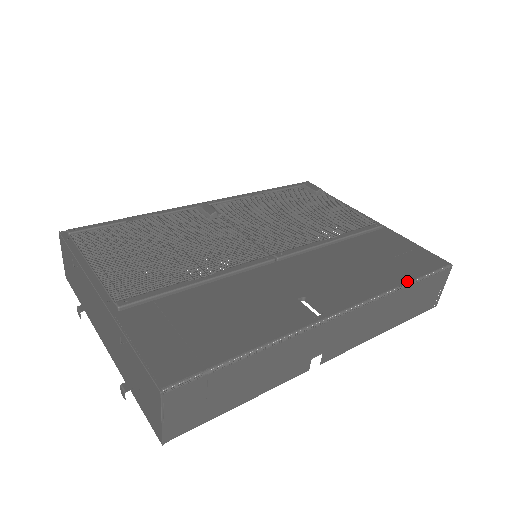
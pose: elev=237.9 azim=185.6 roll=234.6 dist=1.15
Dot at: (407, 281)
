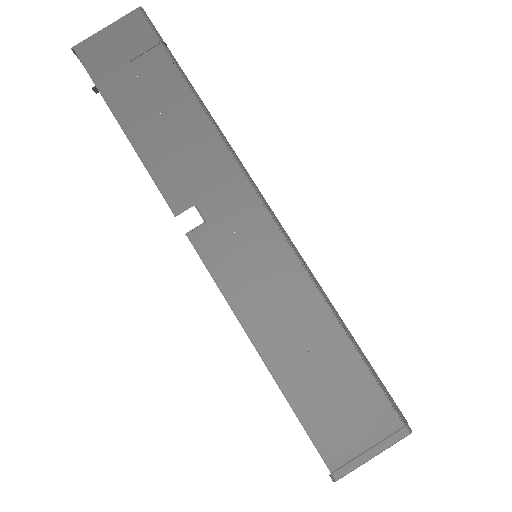
Dot at: occluded
